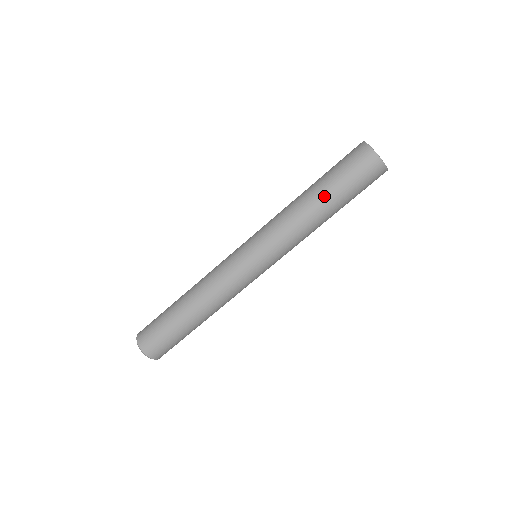
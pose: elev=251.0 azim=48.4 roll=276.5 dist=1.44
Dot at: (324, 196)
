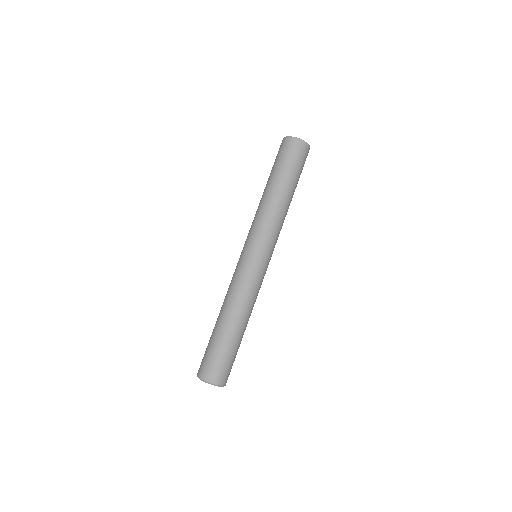
Dot at: (286, 185)
